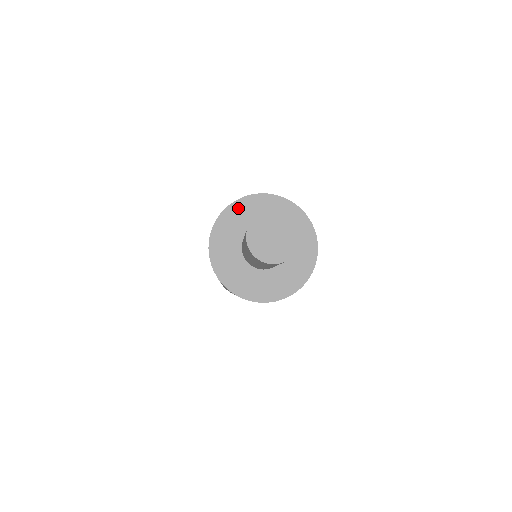
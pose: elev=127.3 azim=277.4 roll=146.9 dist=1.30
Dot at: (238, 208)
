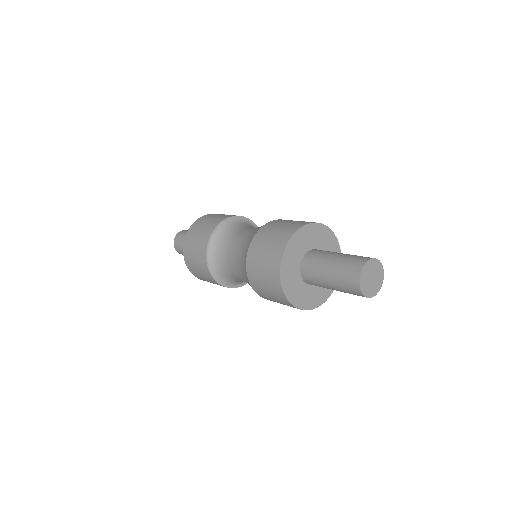
Dot at: (296, 240)
